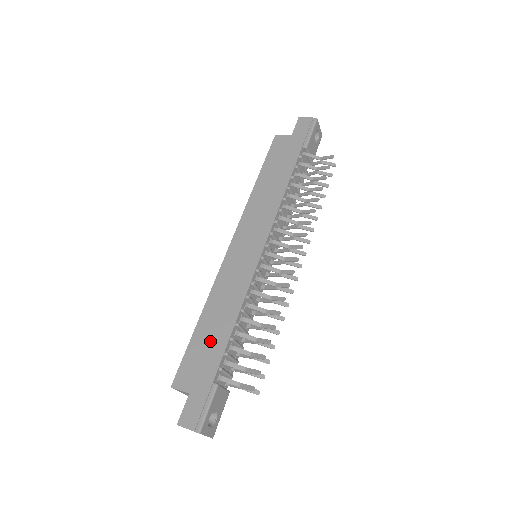
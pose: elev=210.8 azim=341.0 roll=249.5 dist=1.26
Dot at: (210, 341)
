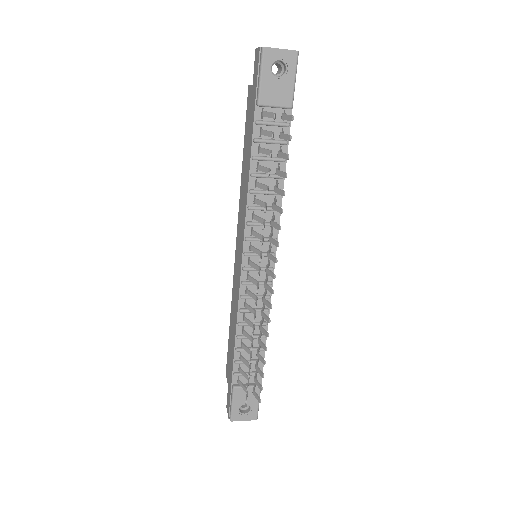
Dot at: (231, 346)
